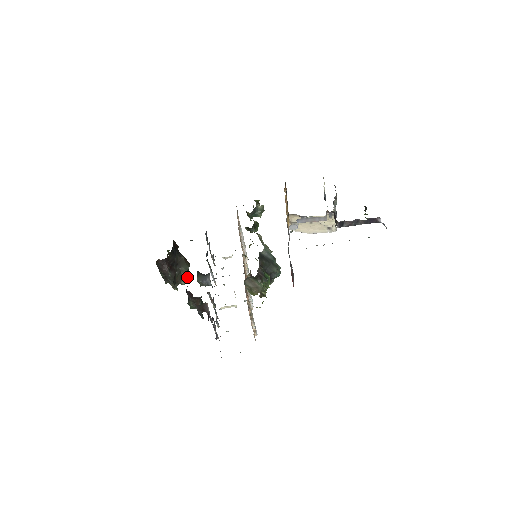
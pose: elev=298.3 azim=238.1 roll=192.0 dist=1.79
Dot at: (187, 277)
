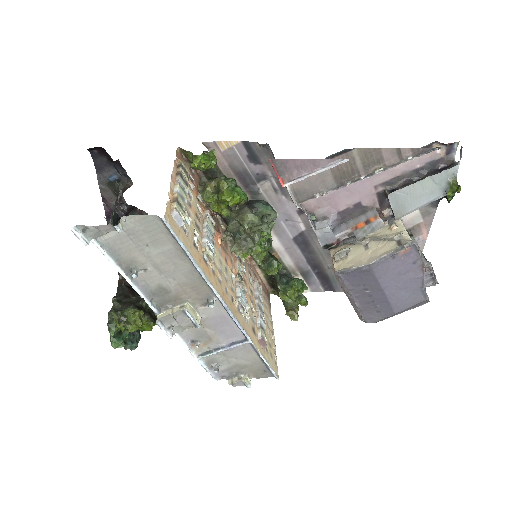
Dot at: (143, 312)
